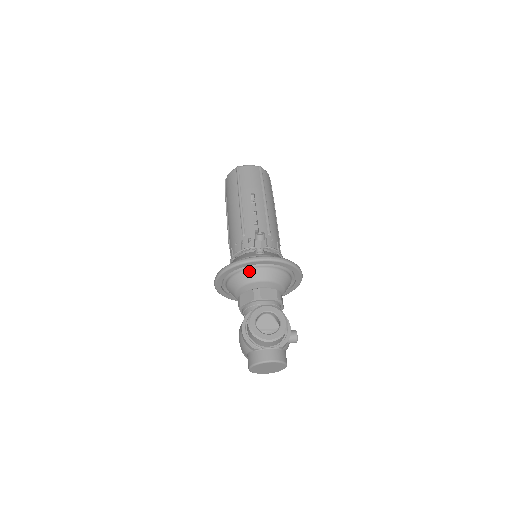
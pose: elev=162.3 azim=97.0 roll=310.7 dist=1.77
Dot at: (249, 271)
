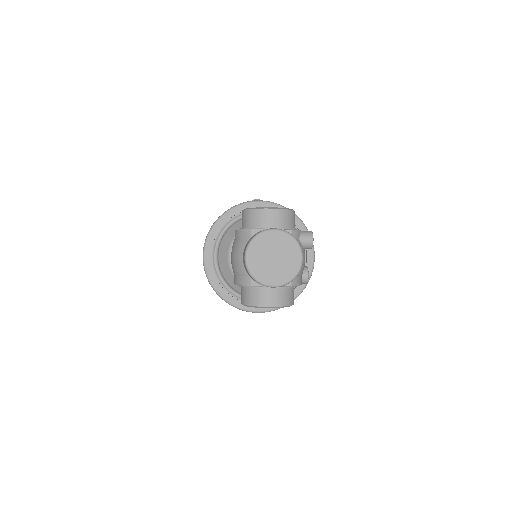
Dot at: occluded
